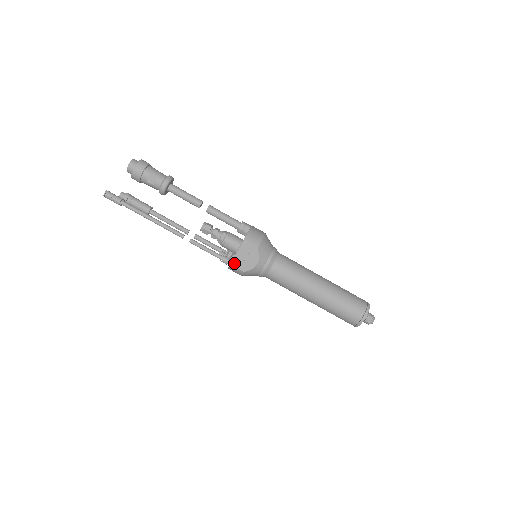
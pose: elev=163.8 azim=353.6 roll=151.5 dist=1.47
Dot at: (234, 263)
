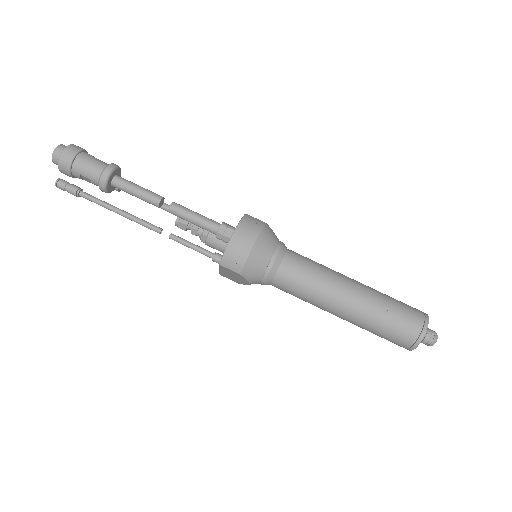
Dot at: (223, 275)
